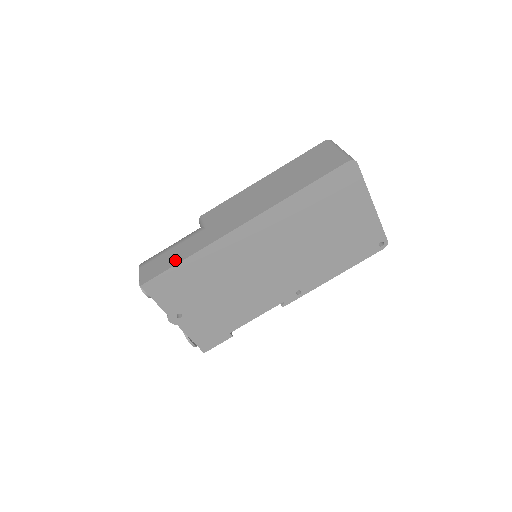
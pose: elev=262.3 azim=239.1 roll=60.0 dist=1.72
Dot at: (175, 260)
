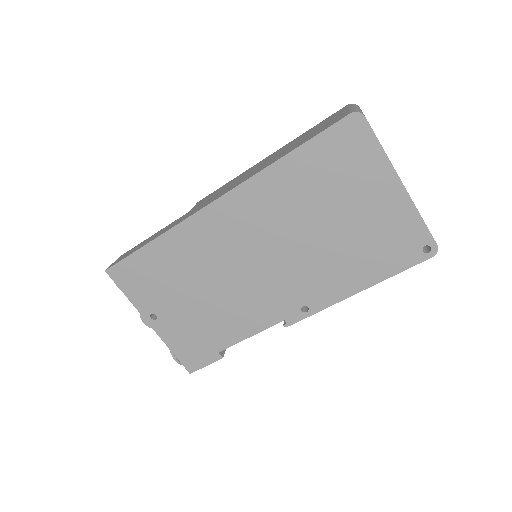
Dot at: (144, 244)
